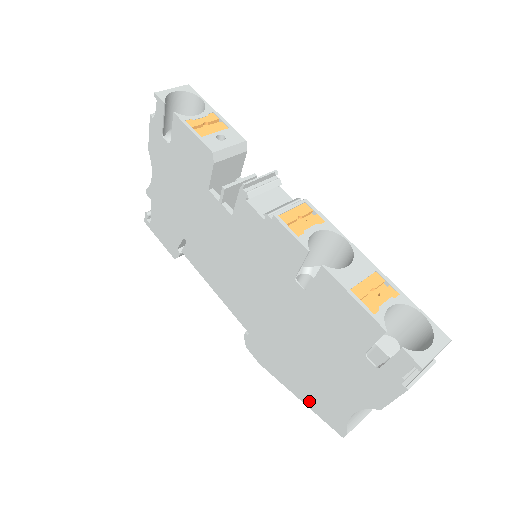
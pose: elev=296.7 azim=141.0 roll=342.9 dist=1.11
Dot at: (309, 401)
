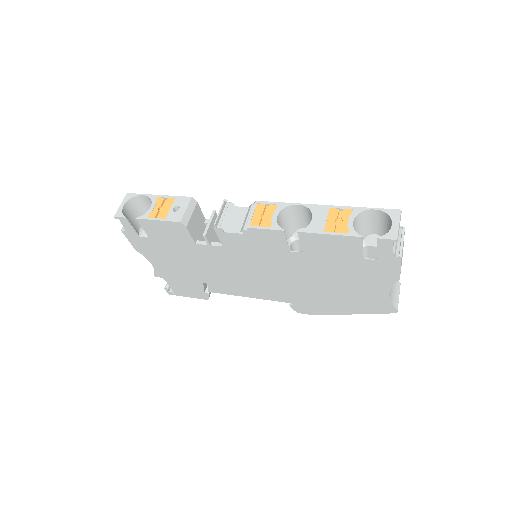
Dot at: (361, 310)
